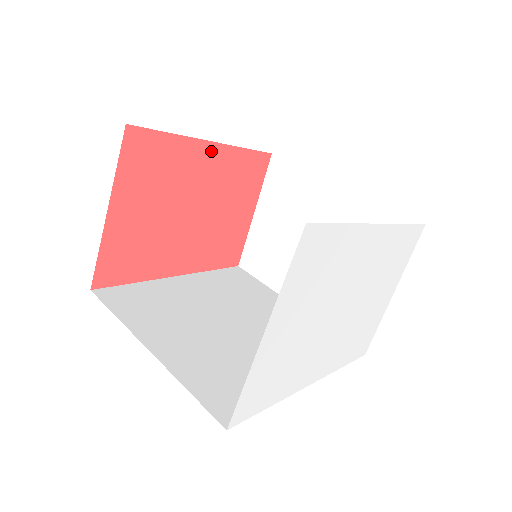
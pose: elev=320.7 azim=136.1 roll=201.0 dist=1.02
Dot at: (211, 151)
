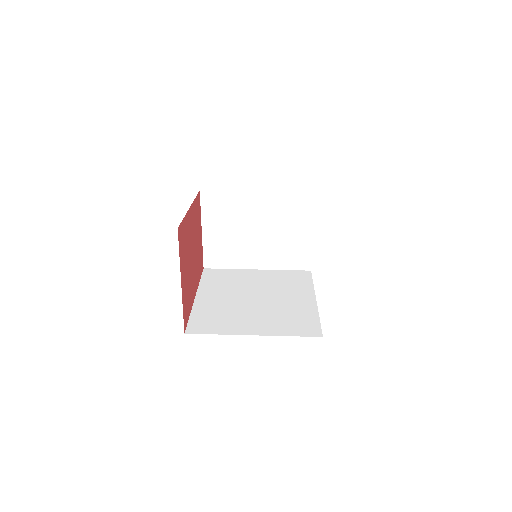
Dot at: (191, 212)
